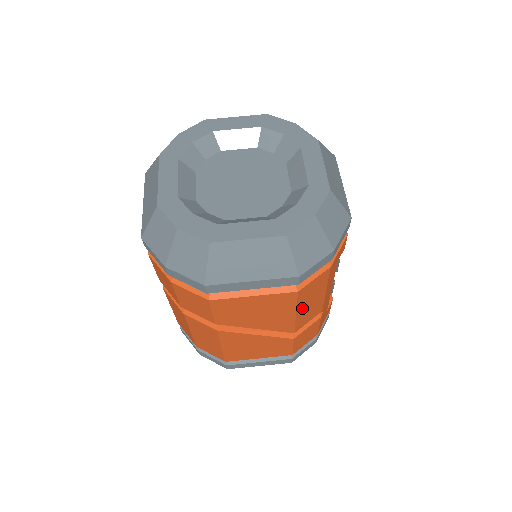
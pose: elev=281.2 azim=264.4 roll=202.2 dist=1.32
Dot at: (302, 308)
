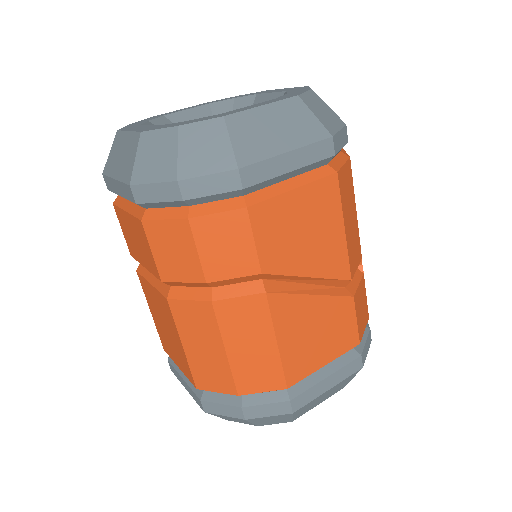
Dot at: (346, 222)
